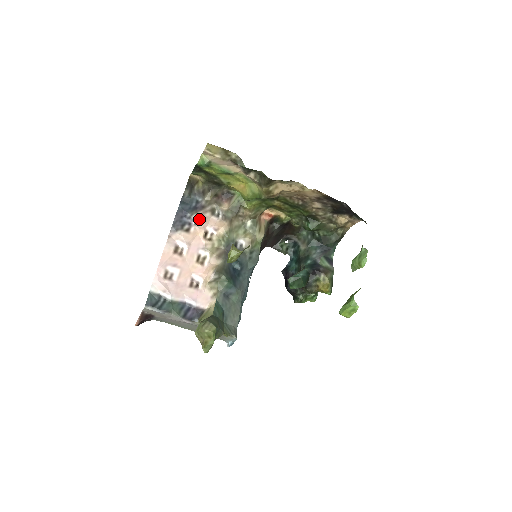
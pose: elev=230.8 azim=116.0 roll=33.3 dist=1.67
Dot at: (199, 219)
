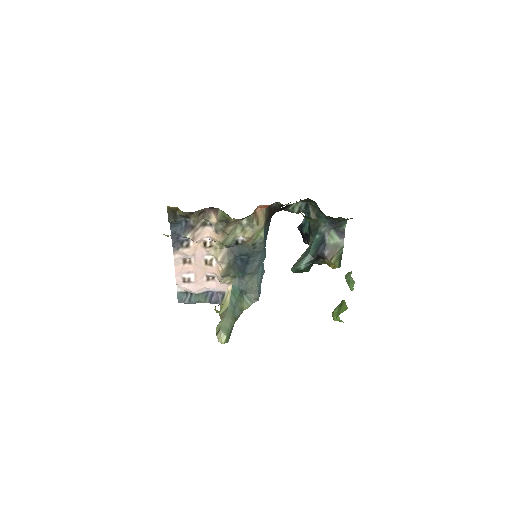
Dot at: (193, 239)
